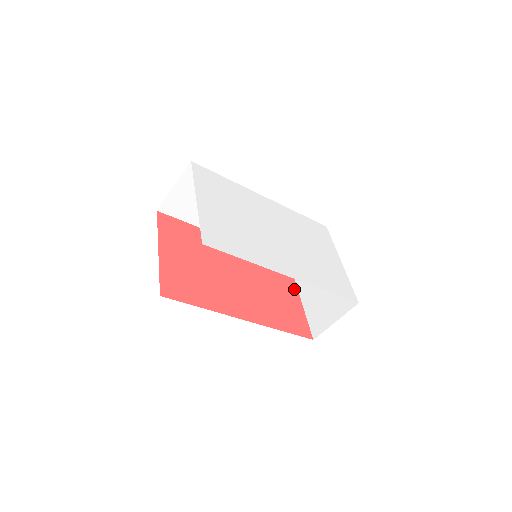
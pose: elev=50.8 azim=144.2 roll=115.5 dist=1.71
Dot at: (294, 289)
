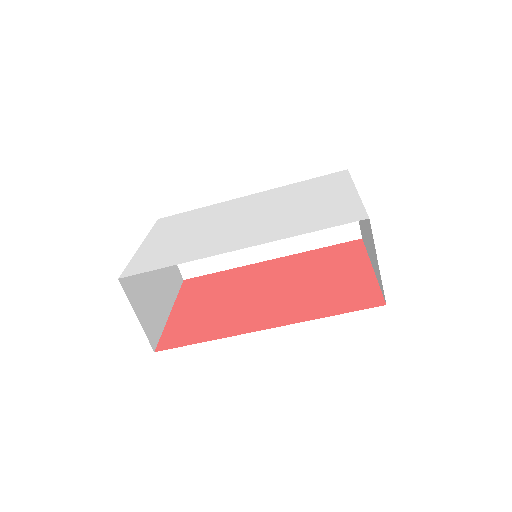
Dot at: (363, 262)
